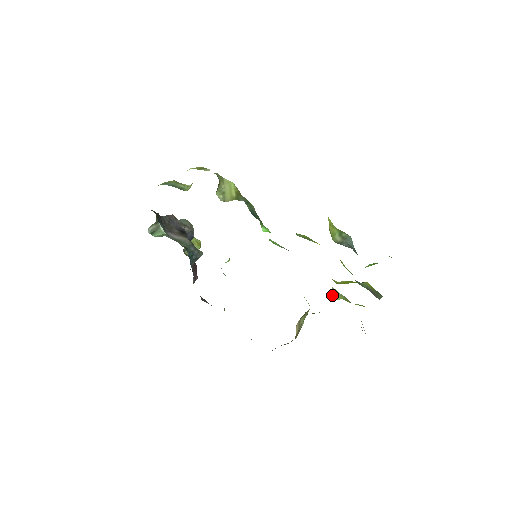
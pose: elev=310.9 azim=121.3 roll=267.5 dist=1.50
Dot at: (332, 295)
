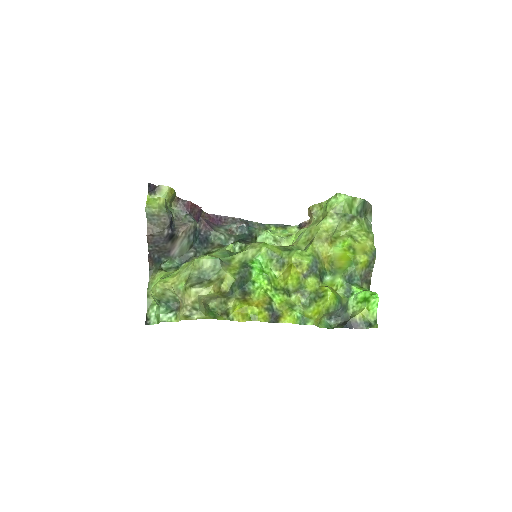
Dot at: (332, 236)
